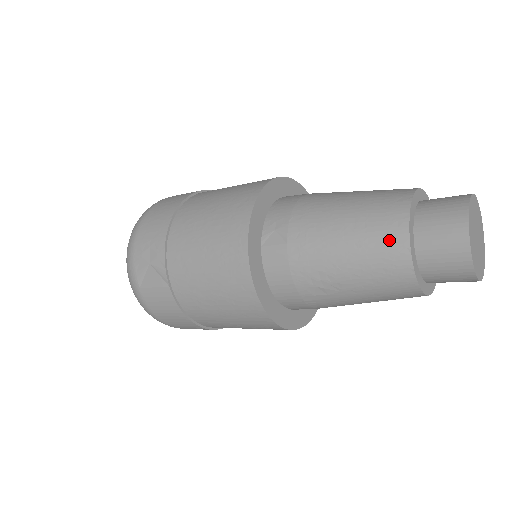
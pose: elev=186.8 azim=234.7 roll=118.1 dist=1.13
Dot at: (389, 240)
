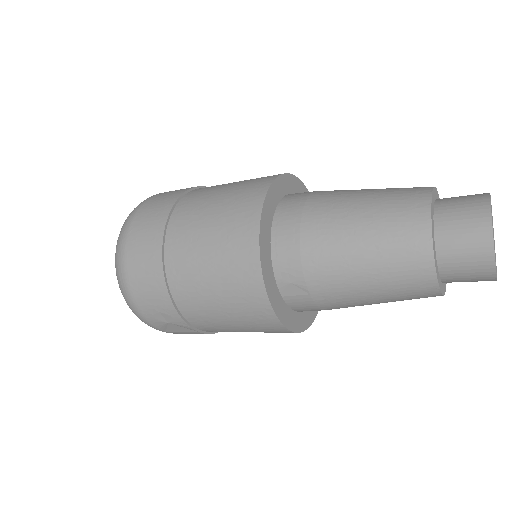
Dot at: (417, 286)
